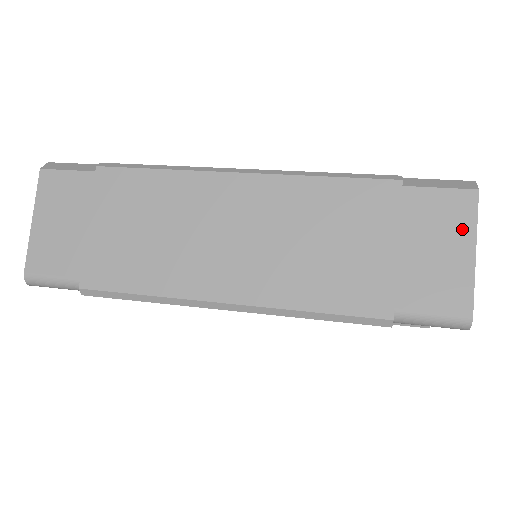
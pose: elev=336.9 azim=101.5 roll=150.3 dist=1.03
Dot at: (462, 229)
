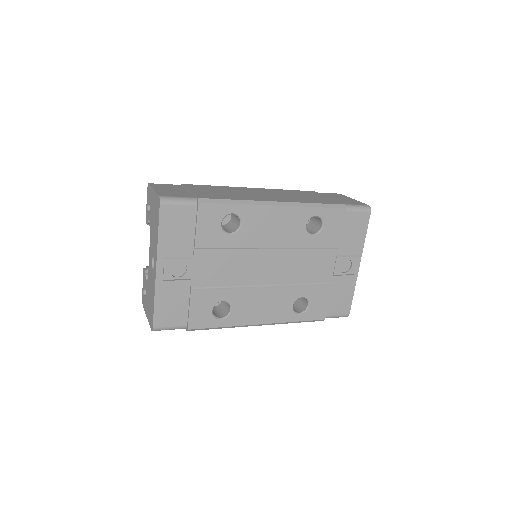
Dot at: (344, 197)
